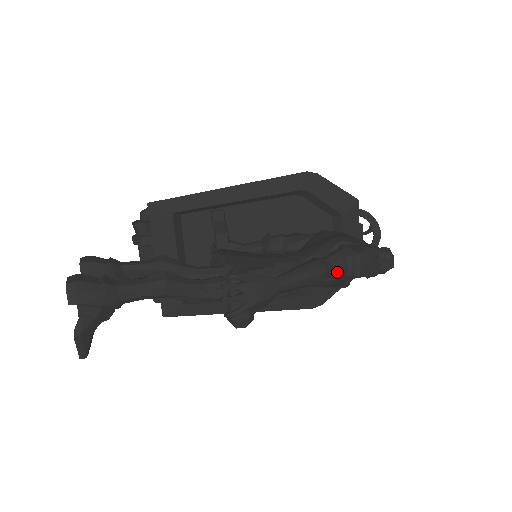
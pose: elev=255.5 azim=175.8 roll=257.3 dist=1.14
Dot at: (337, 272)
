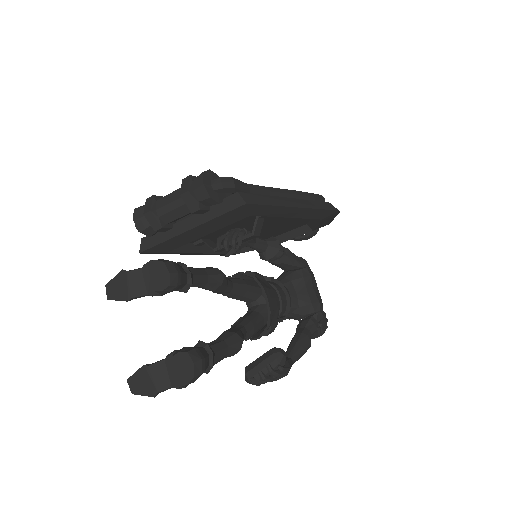
Dot at: occluded
